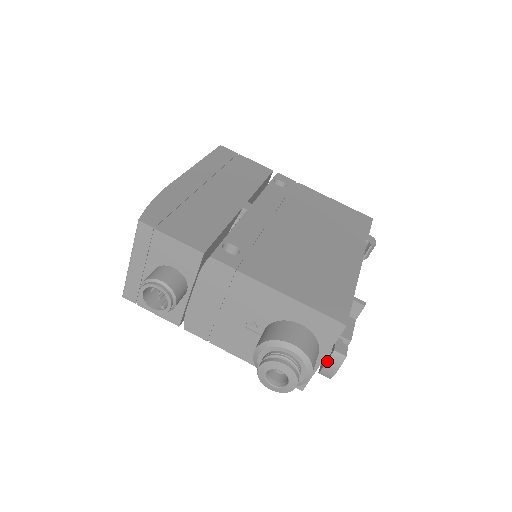
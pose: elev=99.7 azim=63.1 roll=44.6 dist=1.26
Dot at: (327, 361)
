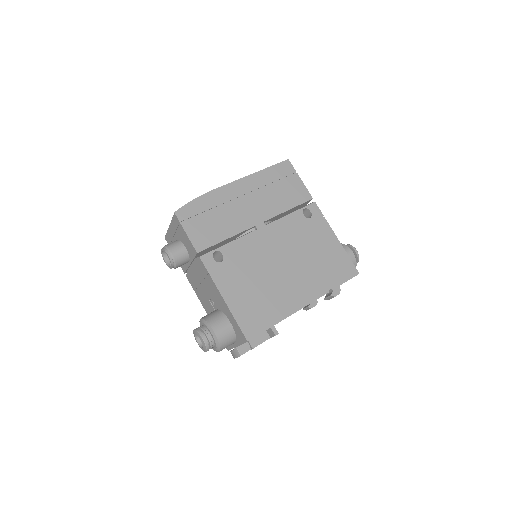
Dot at: (232, 350)
